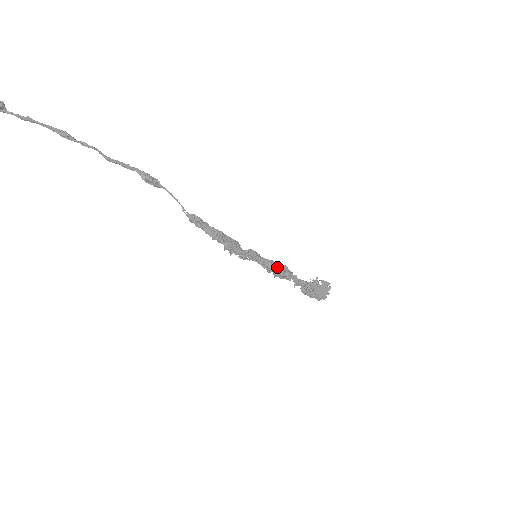
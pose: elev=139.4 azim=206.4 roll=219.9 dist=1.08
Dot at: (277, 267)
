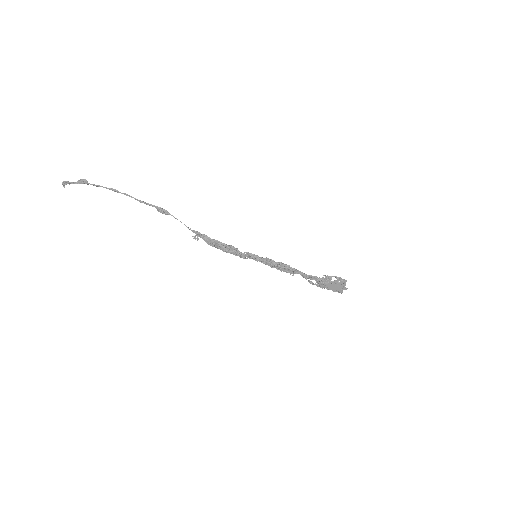
Dot at: (277, 265)
